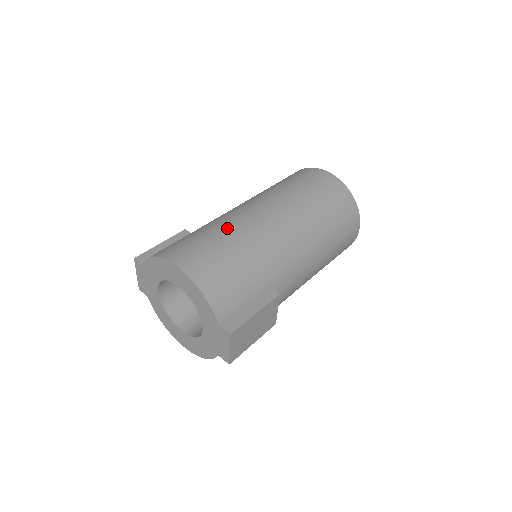
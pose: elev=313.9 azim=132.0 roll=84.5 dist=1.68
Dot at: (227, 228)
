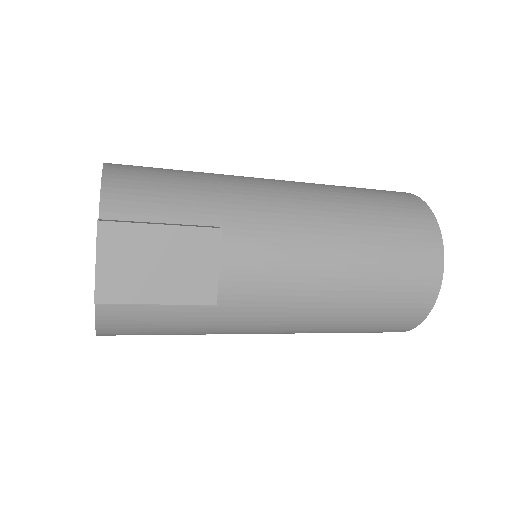
Dot at: occluded
